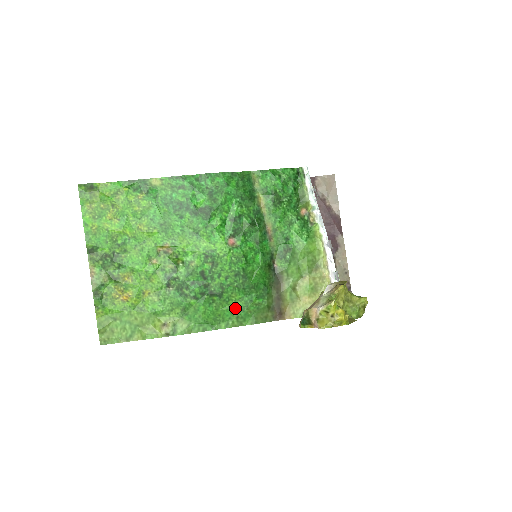
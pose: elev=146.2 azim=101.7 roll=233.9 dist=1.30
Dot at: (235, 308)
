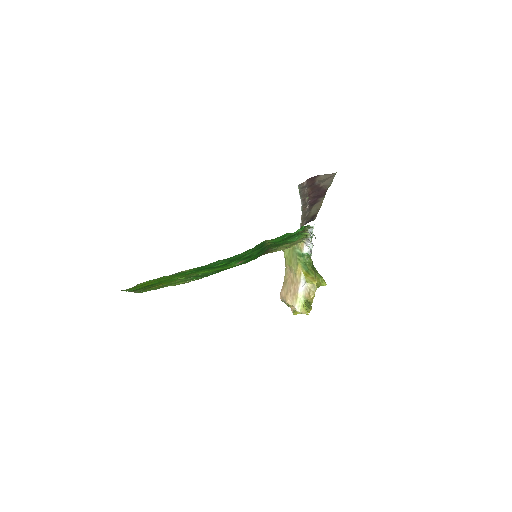
Dot at: (235, 266)
